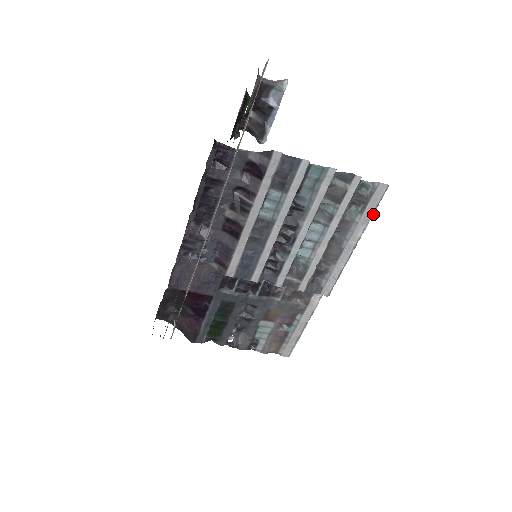
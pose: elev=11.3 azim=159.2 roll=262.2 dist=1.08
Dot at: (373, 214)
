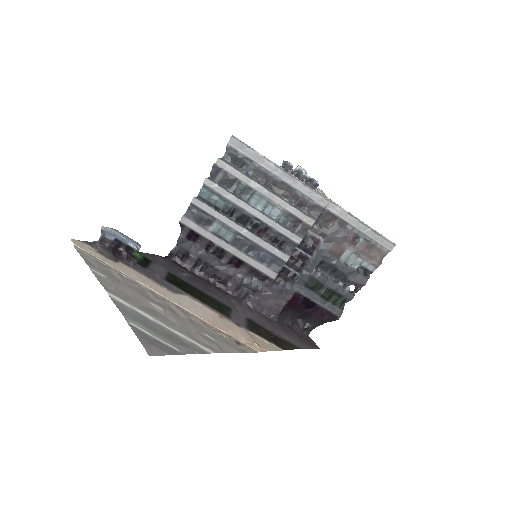
Dot at: (256, 151)
